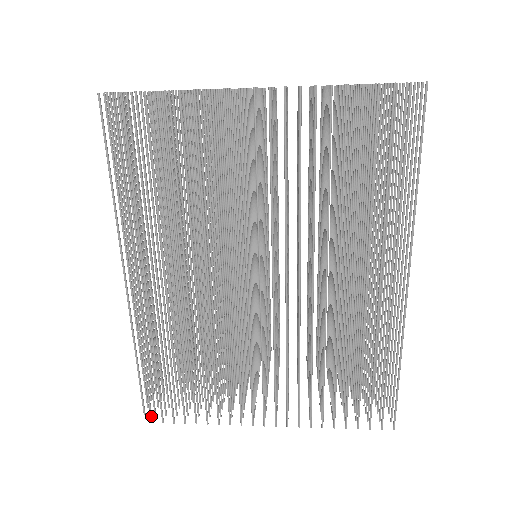
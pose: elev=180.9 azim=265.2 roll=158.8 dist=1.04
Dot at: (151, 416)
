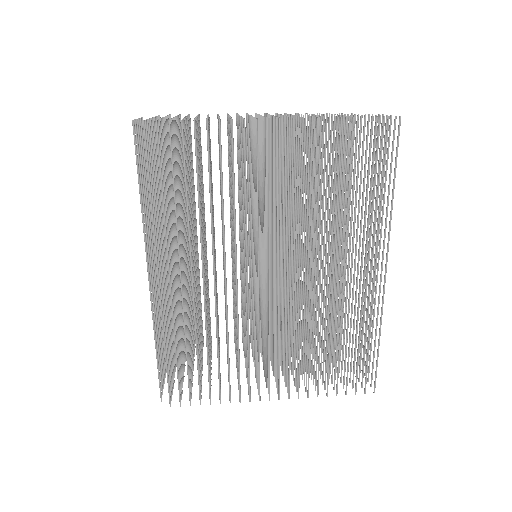
Dot at: (170, 401)
